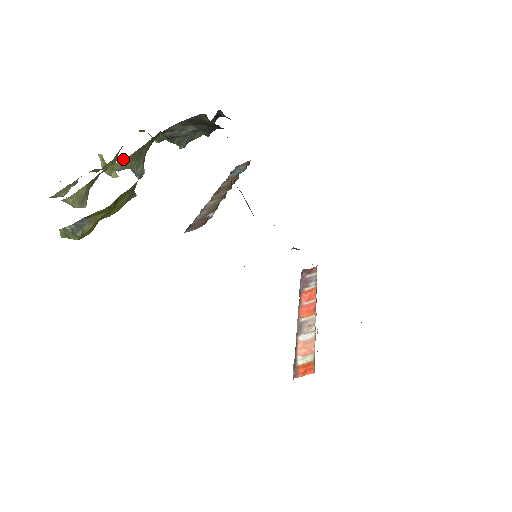
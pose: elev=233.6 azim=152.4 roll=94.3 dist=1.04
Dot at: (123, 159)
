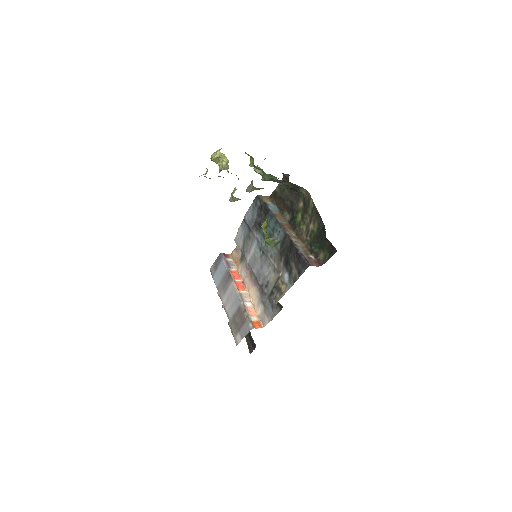
Dot at: occluded
